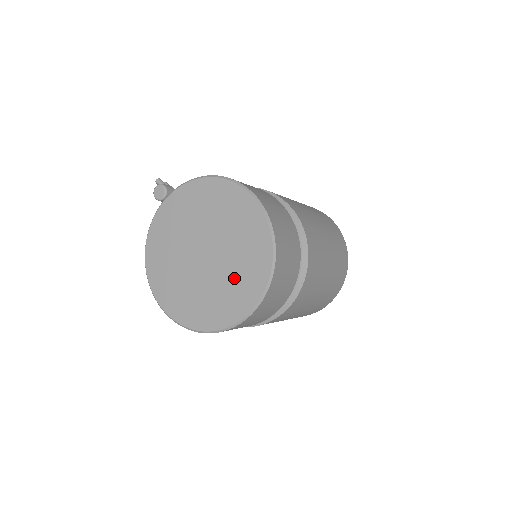
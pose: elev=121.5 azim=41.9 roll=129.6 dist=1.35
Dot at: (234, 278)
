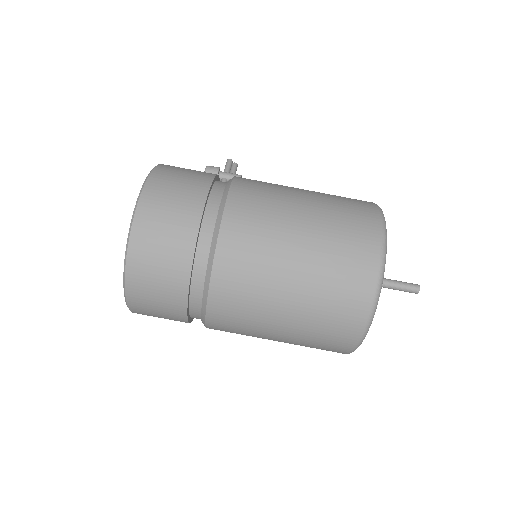
Dot at: occluded
